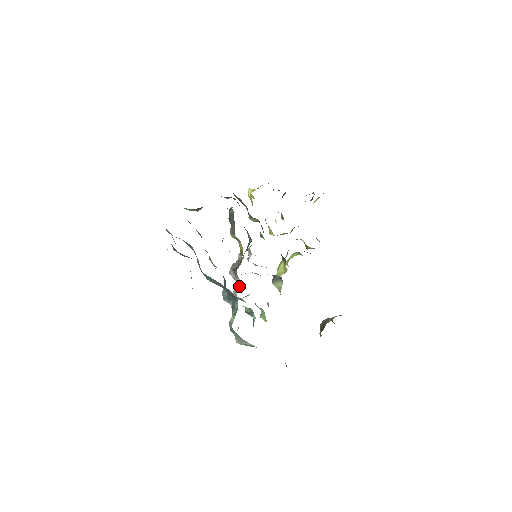
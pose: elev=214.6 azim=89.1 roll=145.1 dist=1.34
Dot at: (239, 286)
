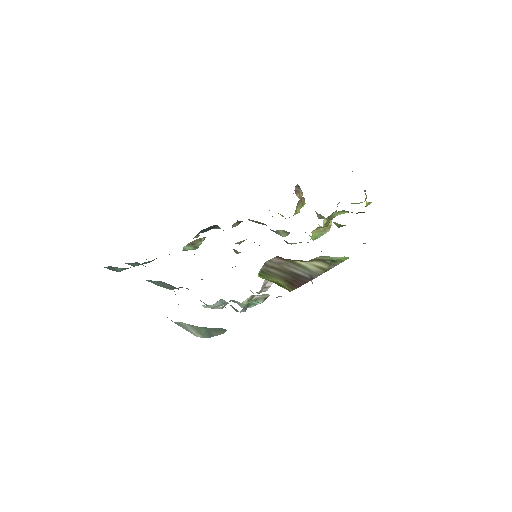
Dot at: occluded
